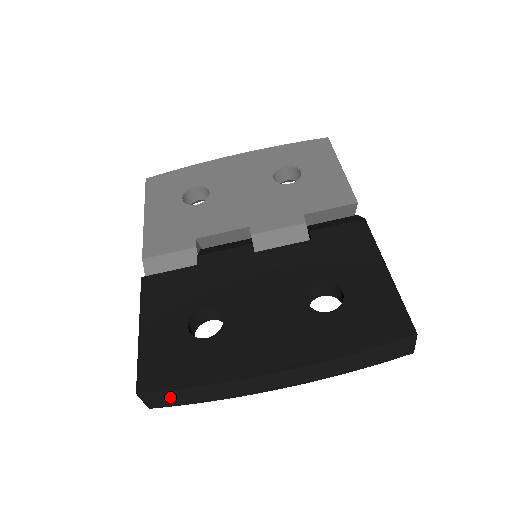
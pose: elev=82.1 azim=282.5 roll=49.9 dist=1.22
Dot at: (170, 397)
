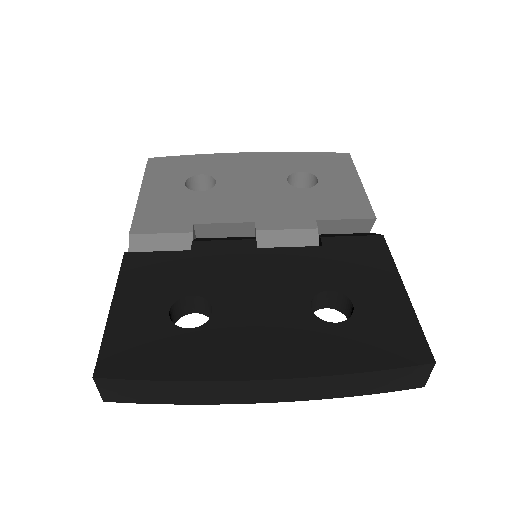
Dot at: (133, 390)
